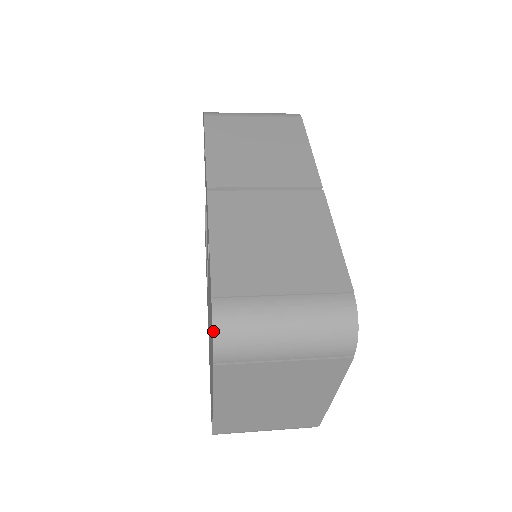
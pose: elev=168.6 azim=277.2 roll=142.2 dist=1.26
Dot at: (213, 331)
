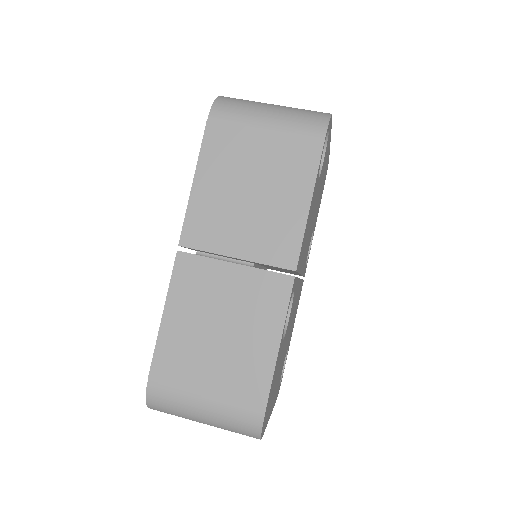
Dot at: (146, 402)
